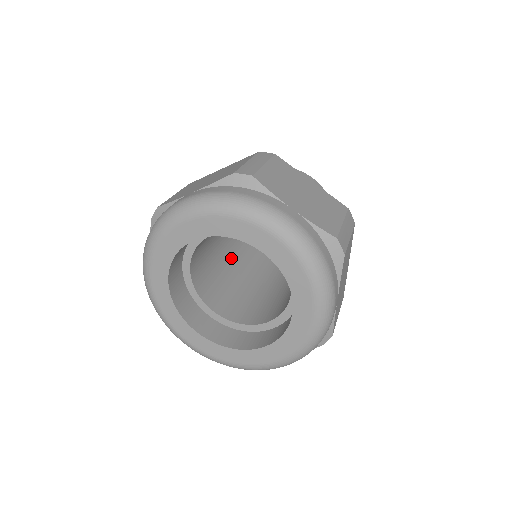
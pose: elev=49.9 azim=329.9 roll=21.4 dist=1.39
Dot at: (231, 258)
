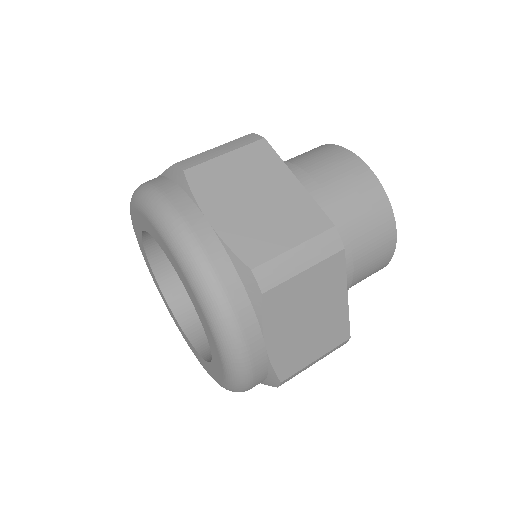
Dot at: occluded
